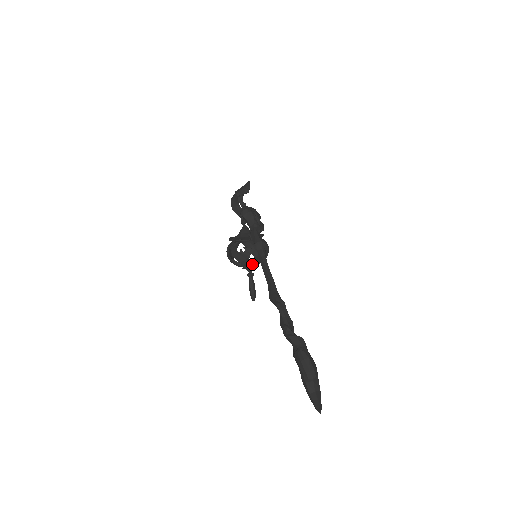
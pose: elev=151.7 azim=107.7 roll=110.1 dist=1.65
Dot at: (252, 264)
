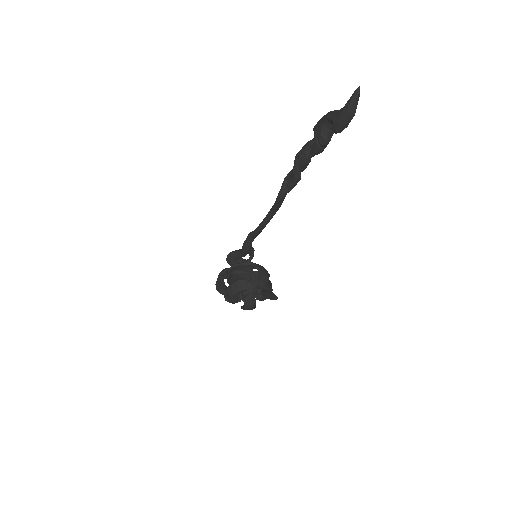
Dot at: (257, 282)
